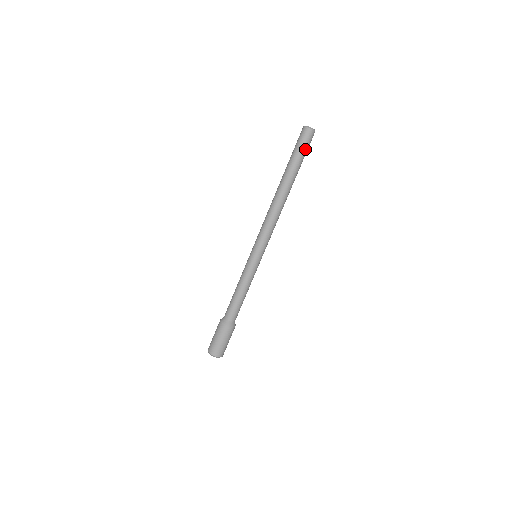
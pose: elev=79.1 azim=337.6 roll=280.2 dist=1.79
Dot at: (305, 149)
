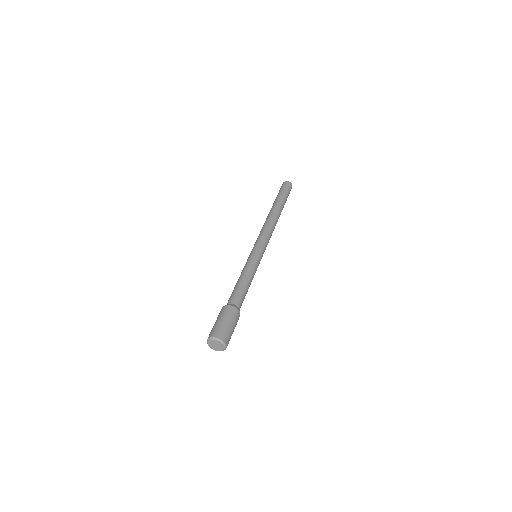
Dot at: (288, 195)
